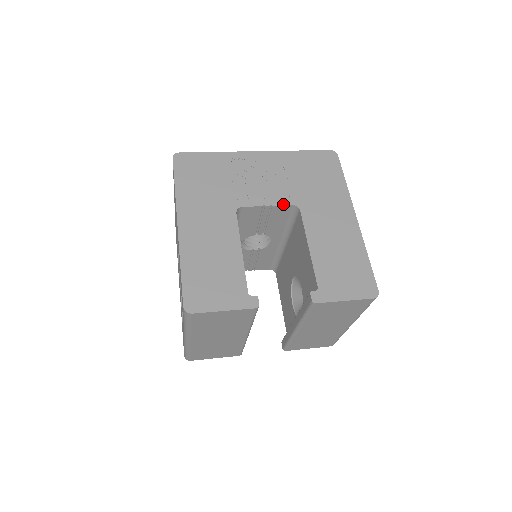
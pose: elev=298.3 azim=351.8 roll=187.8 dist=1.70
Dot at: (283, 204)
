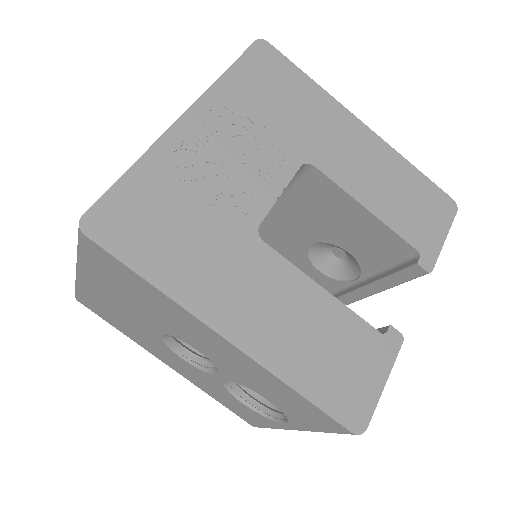
Dot at: (292, 175)
